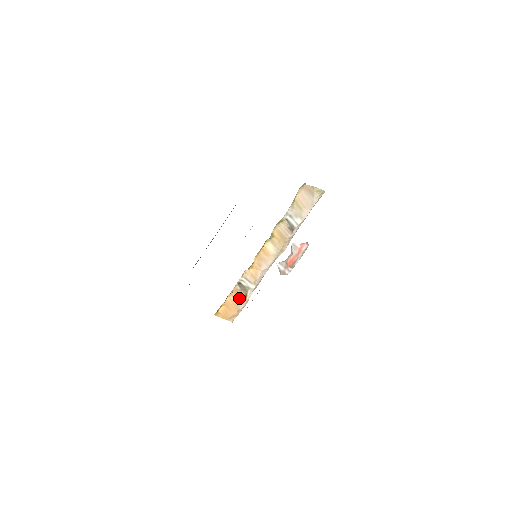
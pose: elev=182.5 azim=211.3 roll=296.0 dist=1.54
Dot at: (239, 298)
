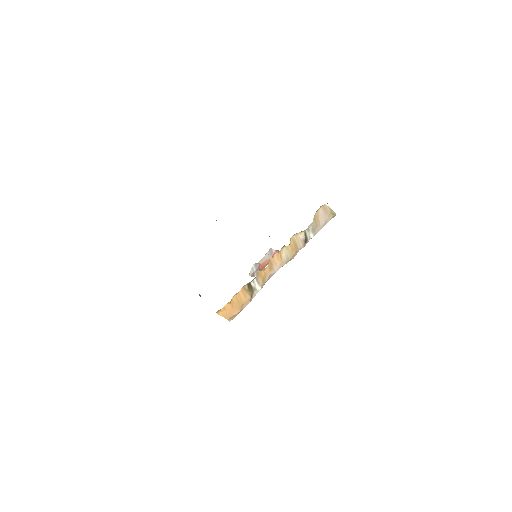
Dot at: (245, 298)
